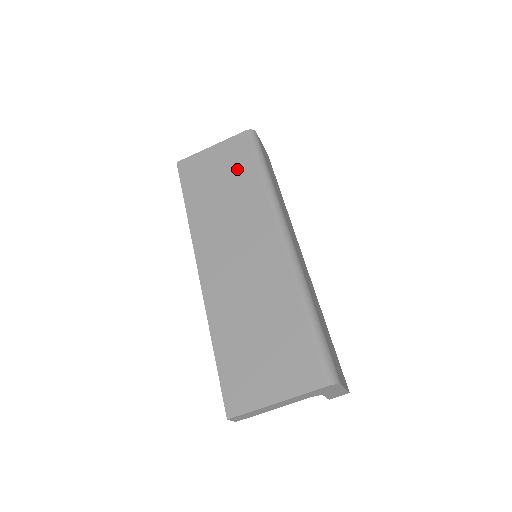
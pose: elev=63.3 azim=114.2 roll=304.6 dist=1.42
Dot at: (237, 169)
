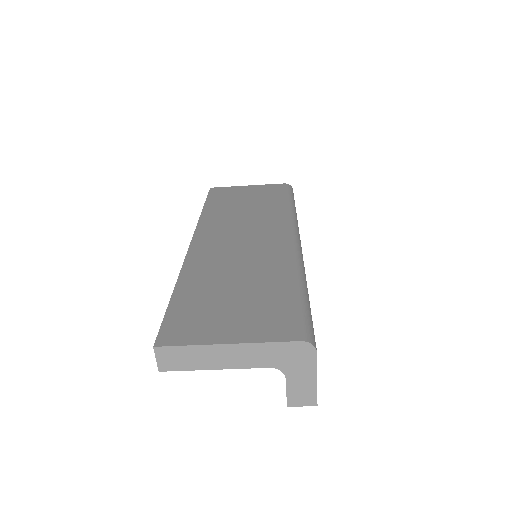
Dot at: (266, 198)
